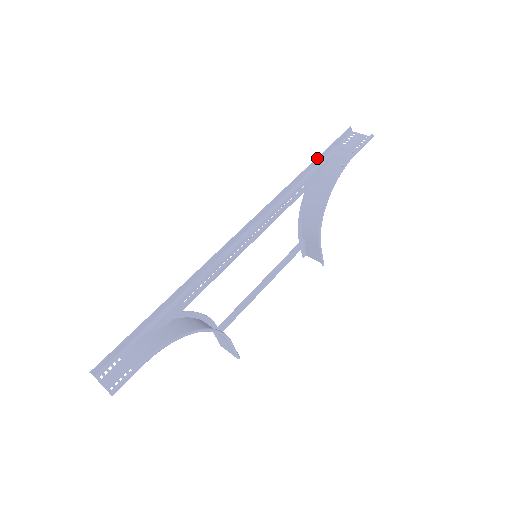
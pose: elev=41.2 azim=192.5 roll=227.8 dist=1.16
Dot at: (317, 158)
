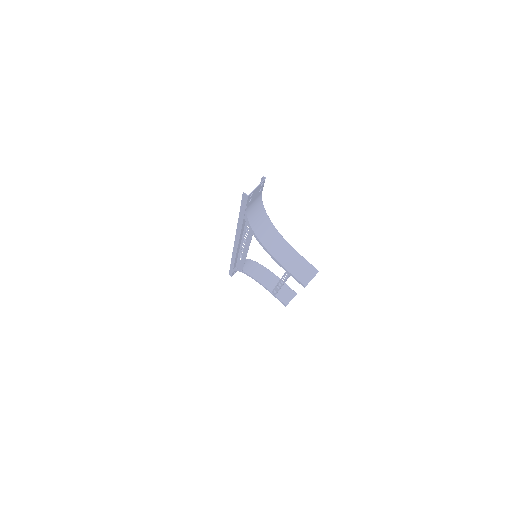
Dot at: (230, 266)
